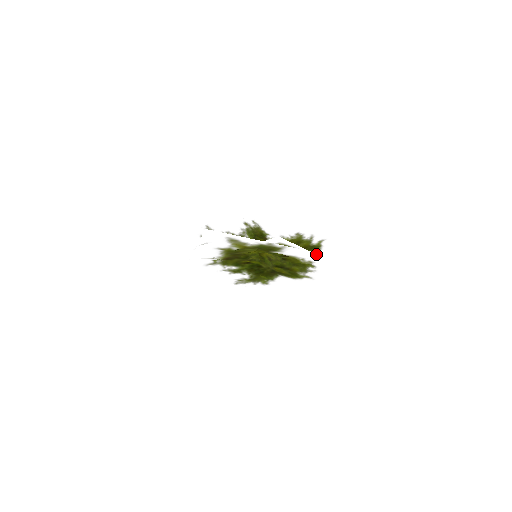
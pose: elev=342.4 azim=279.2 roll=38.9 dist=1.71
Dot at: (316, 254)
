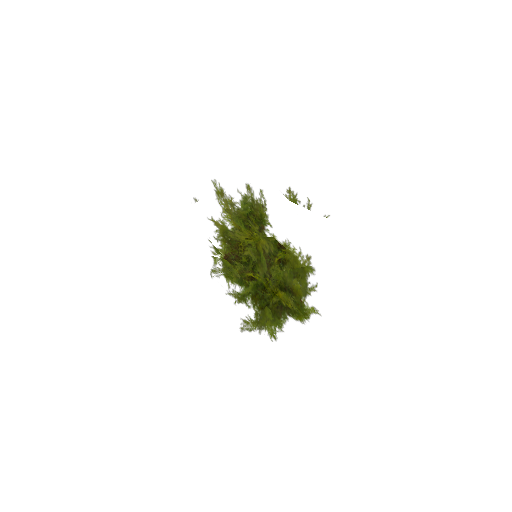
Dot at: (300, 213)
